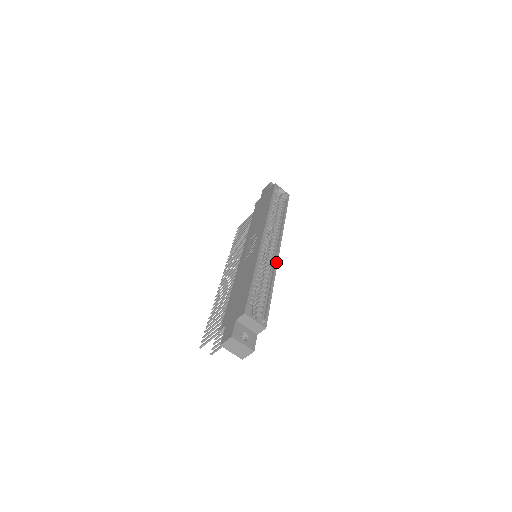
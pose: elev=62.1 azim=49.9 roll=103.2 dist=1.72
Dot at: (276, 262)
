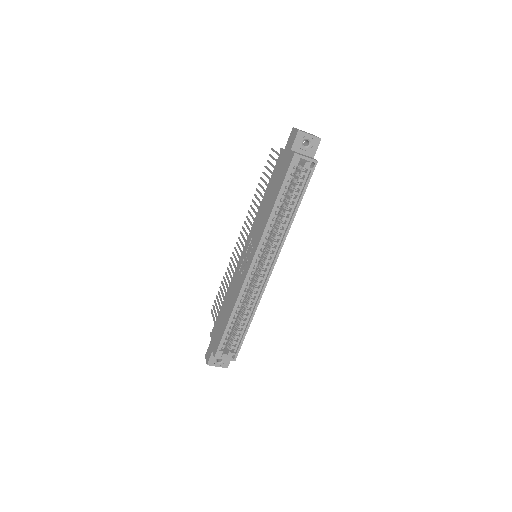
Dot at: (263, 290)
